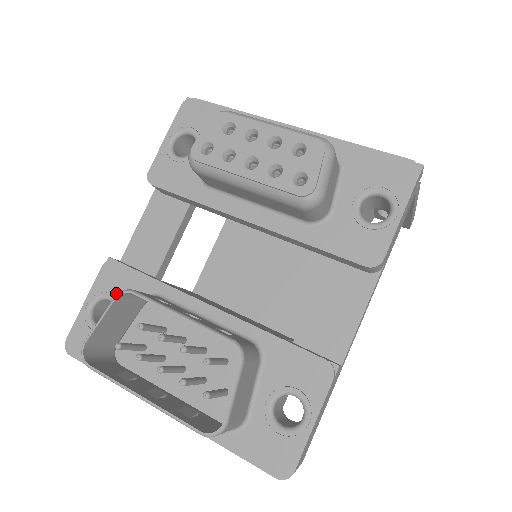
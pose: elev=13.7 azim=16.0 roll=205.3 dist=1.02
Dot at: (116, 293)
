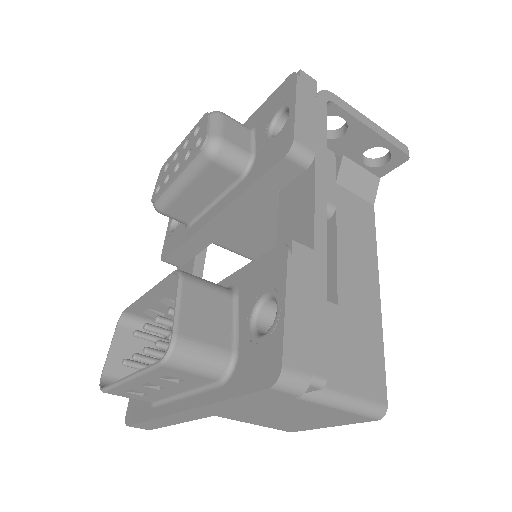
Dot at: occluded
